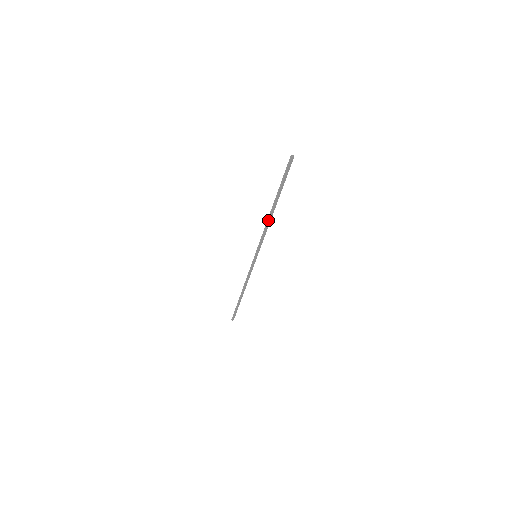
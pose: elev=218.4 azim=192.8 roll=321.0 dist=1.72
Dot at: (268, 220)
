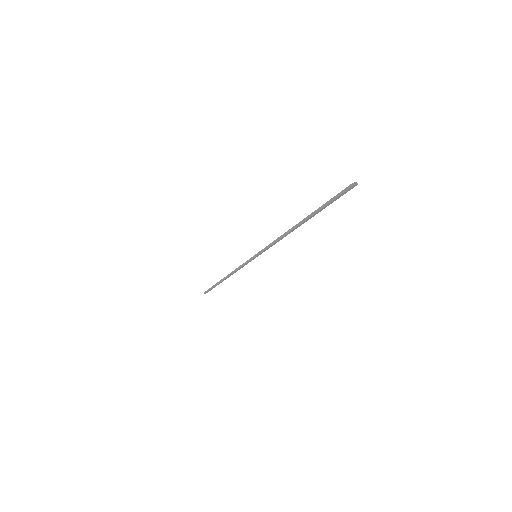
Dot at: (287, 232)
